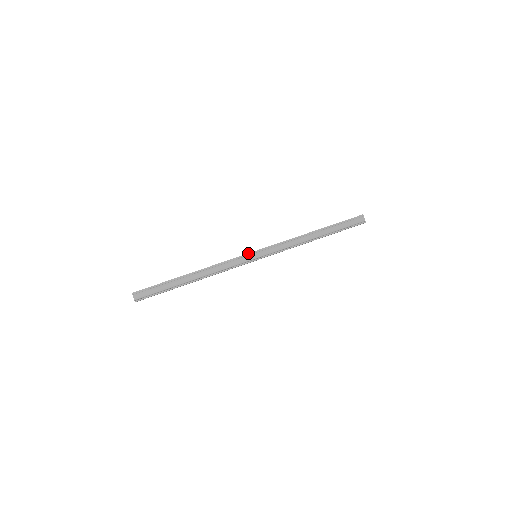
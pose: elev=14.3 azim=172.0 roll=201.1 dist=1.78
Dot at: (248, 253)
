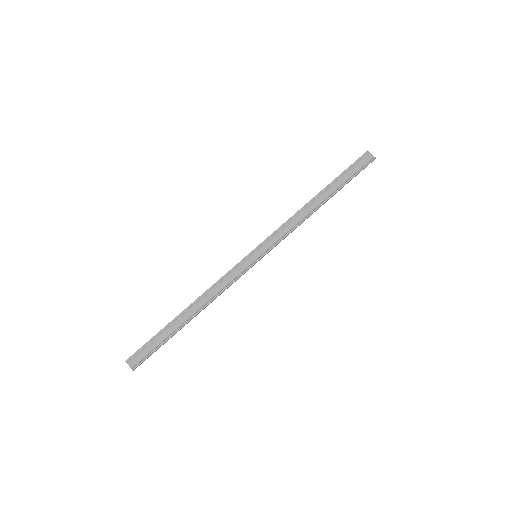
Dot at: (245, 256)
